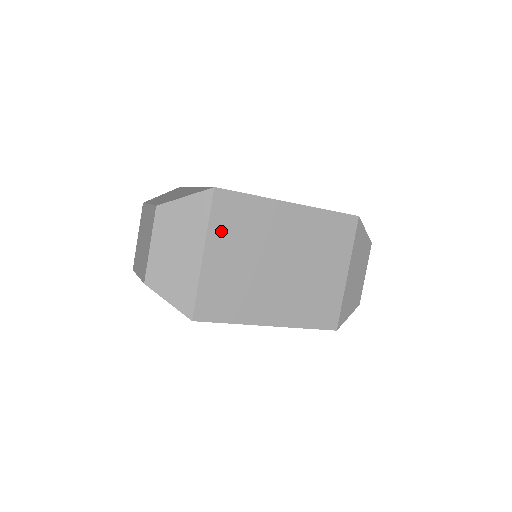
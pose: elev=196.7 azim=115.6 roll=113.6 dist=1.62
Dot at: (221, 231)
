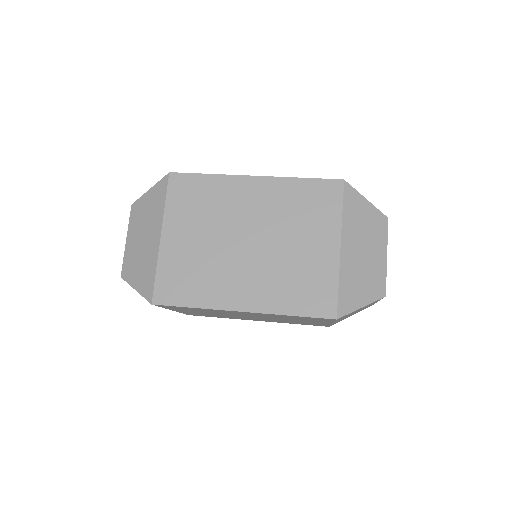
Dot at: (178, 309)
